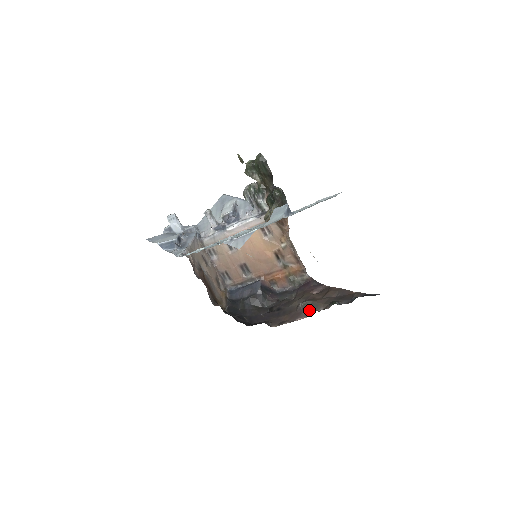
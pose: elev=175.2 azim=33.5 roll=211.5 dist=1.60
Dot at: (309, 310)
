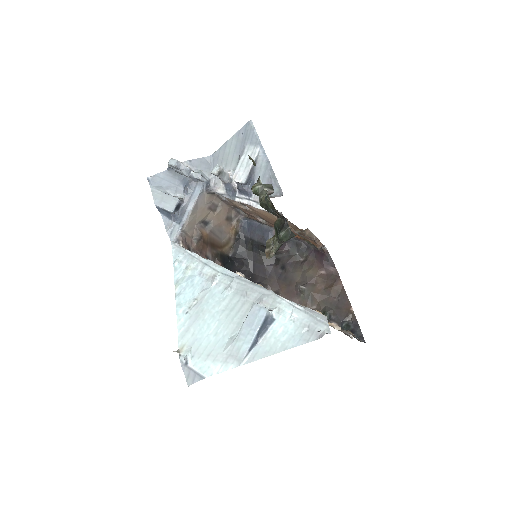
Dot at: (303, 300)
